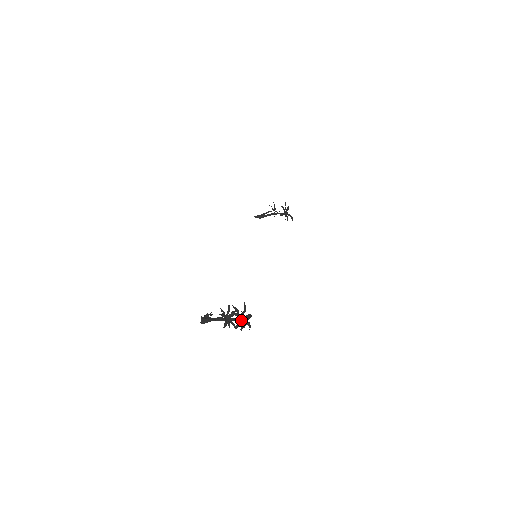
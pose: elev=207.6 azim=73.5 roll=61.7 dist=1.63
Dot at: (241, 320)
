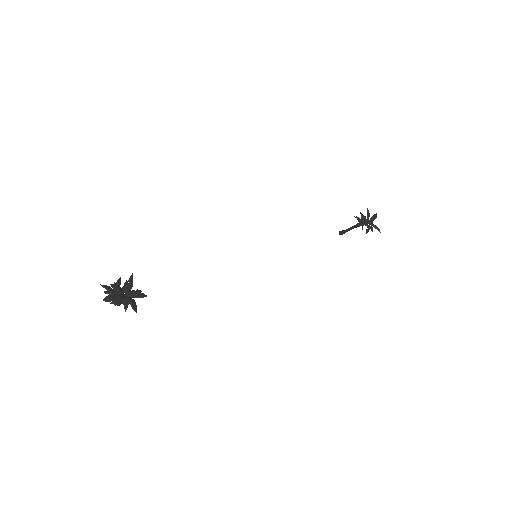
Dot at: (126, 297)
